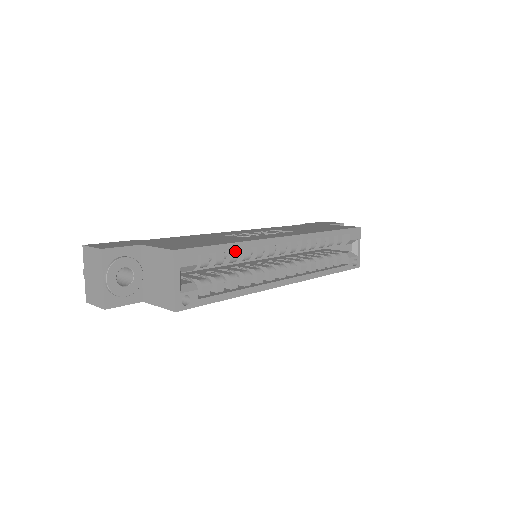
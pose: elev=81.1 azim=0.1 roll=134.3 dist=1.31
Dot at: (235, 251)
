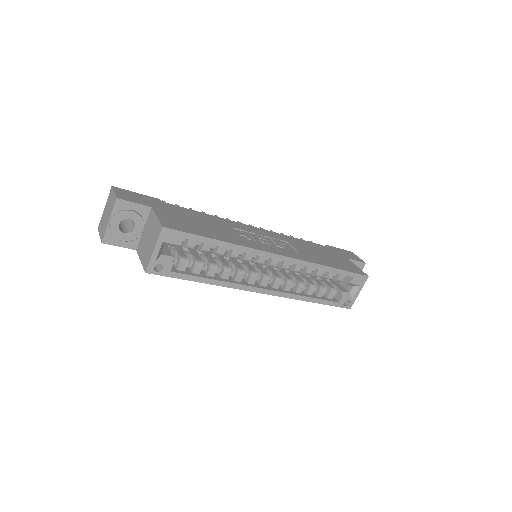
Dot at: (224, 248)
